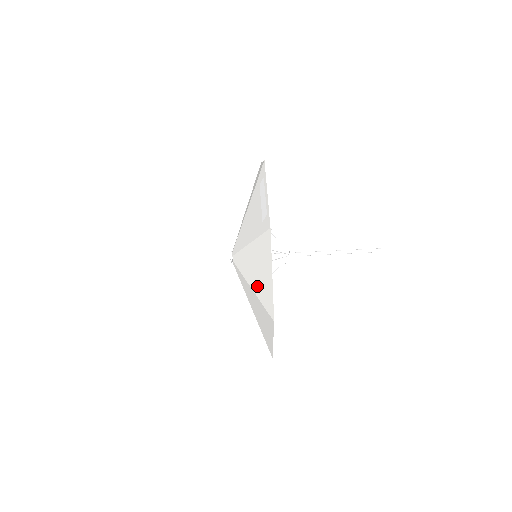
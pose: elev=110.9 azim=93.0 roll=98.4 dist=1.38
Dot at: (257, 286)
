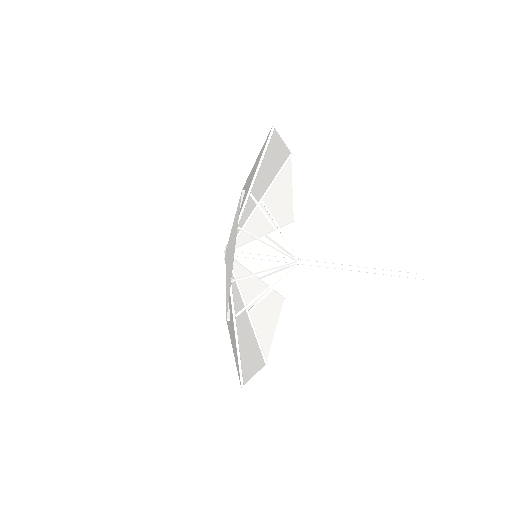
Dot at: (259, 174)
